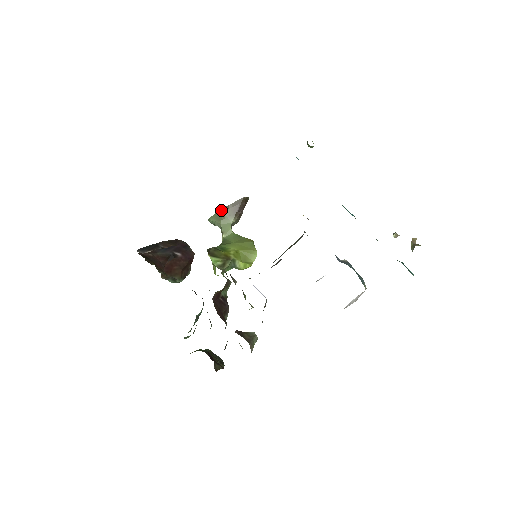
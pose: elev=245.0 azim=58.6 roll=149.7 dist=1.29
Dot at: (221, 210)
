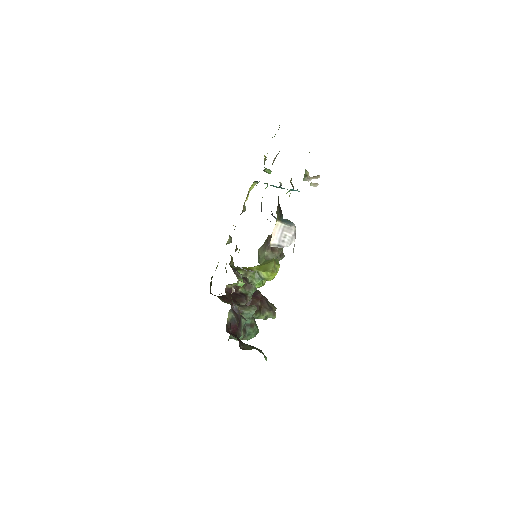
Dot at: (258, 250)
